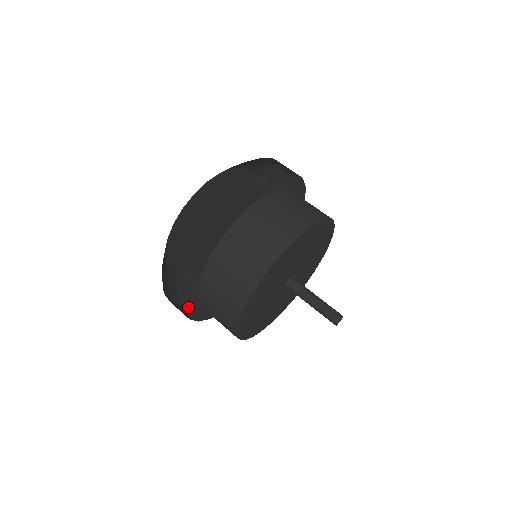
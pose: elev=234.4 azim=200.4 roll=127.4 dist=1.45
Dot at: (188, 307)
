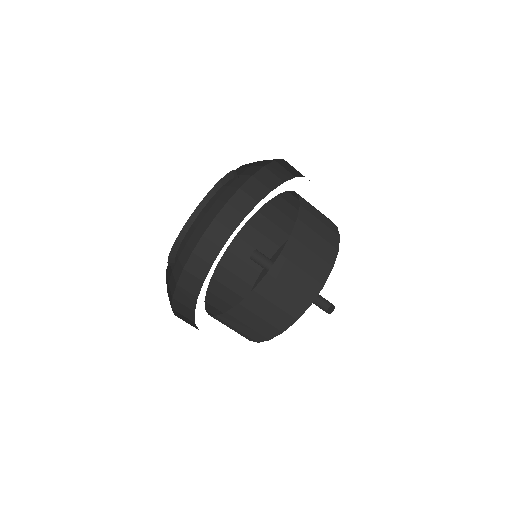
Dot at: occluded
